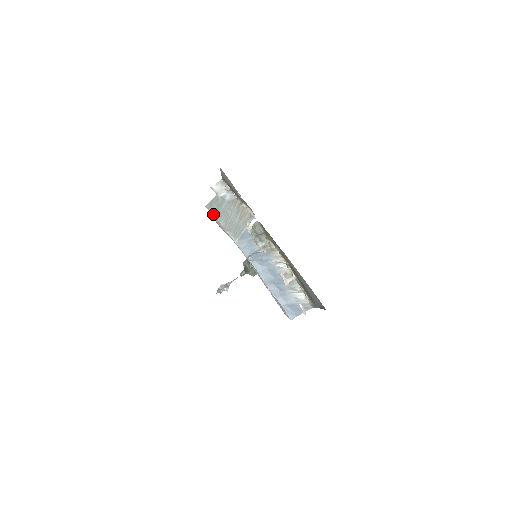
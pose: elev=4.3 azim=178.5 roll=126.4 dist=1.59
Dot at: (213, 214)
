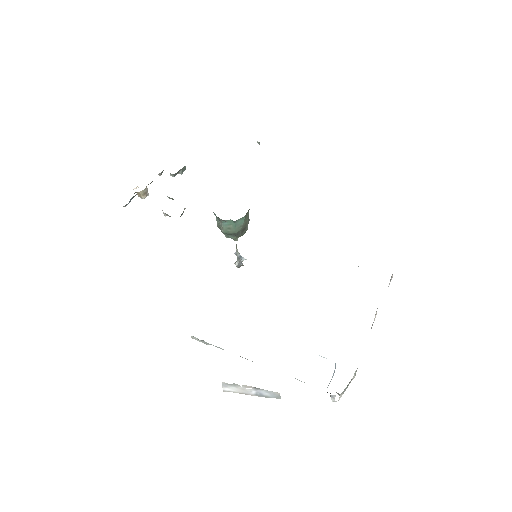
Dot at: occluded
